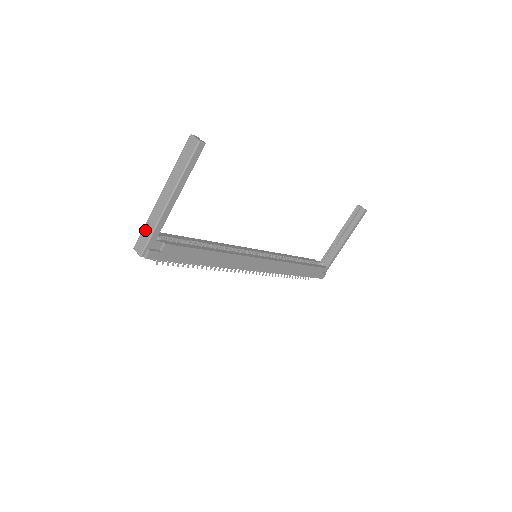
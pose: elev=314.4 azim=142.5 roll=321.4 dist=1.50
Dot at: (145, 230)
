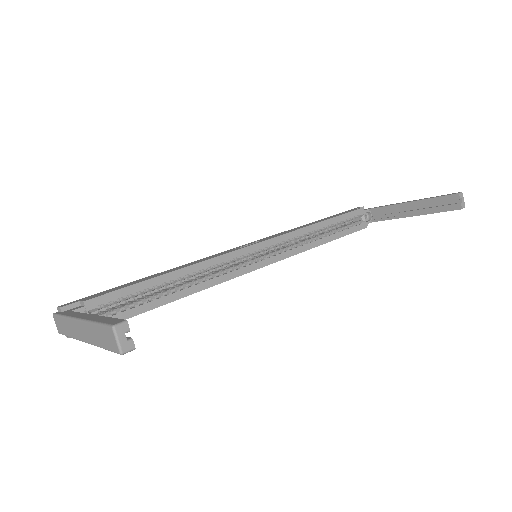
Dot at: (62, 322)
